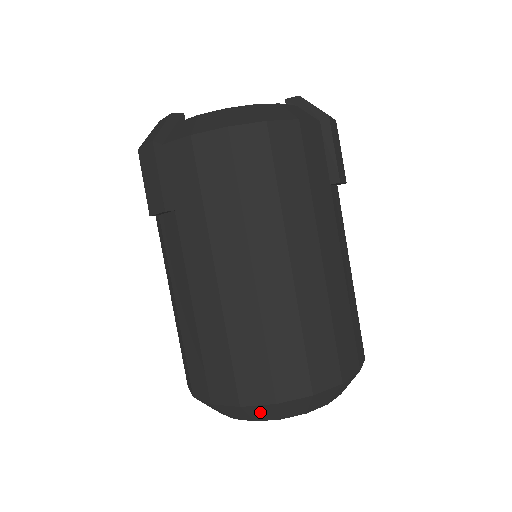
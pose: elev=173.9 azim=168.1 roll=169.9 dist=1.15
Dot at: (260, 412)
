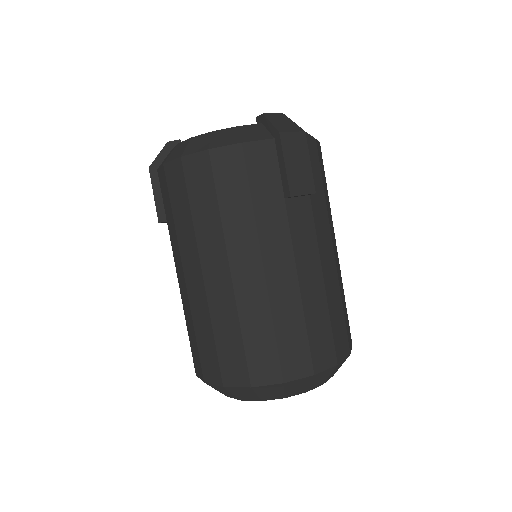
Dot at: (221, 390)
